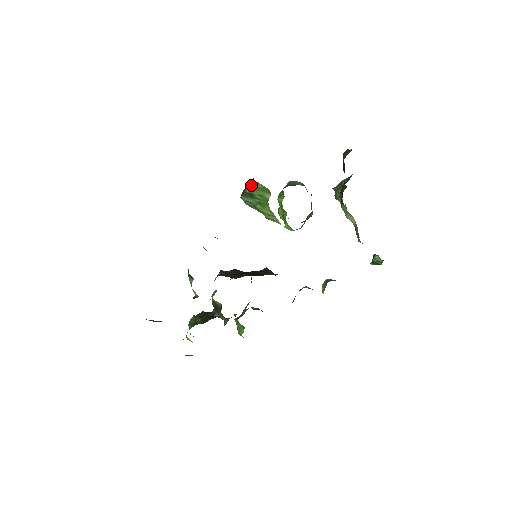
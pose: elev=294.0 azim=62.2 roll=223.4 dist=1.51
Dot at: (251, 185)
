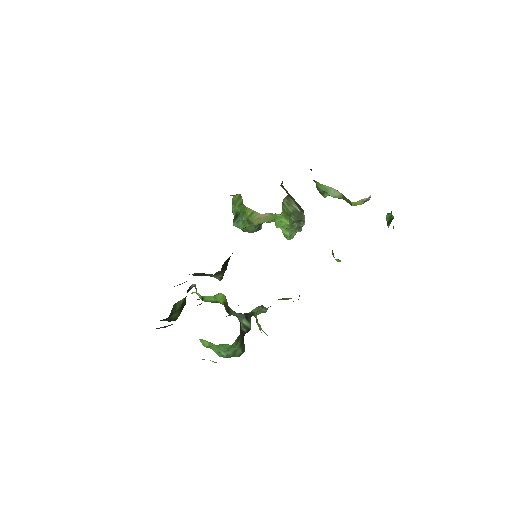
Dot at: (232, 206)
